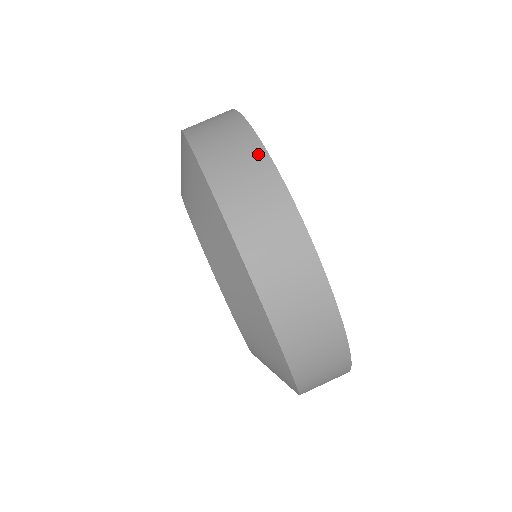
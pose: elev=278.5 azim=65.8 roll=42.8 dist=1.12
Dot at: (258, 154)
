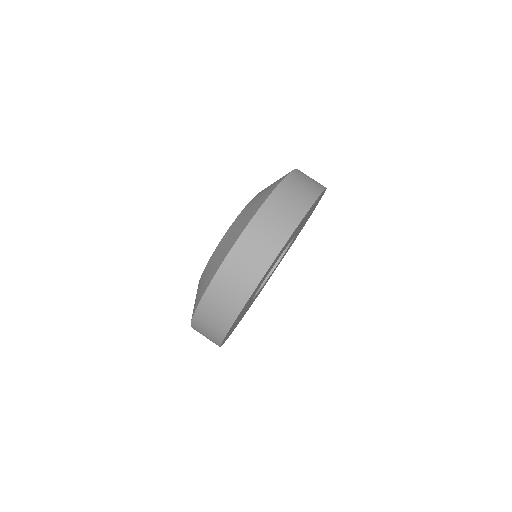
Dot at: (285, 234)
